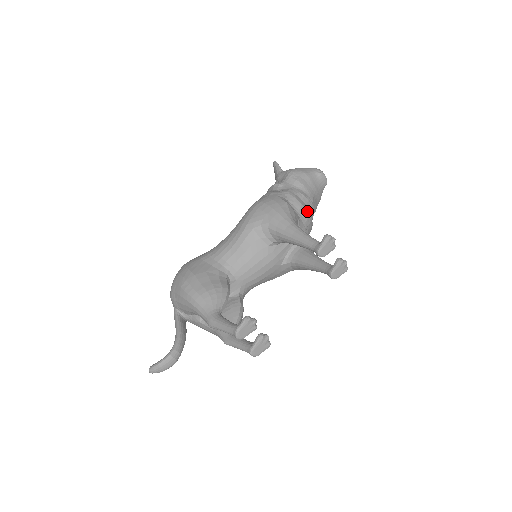
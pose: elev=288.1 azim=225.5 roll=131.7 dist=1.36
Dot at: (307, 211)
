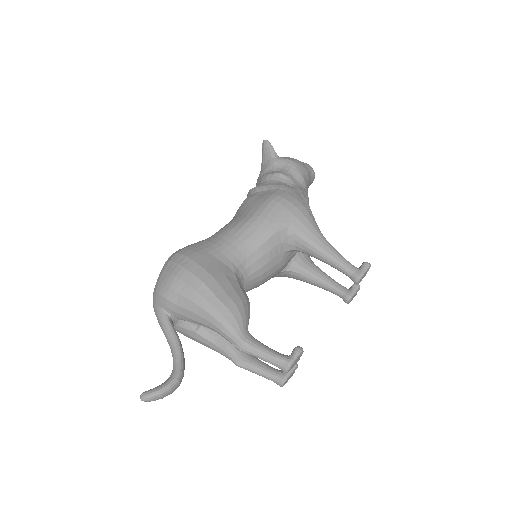
Dot at: occluded
